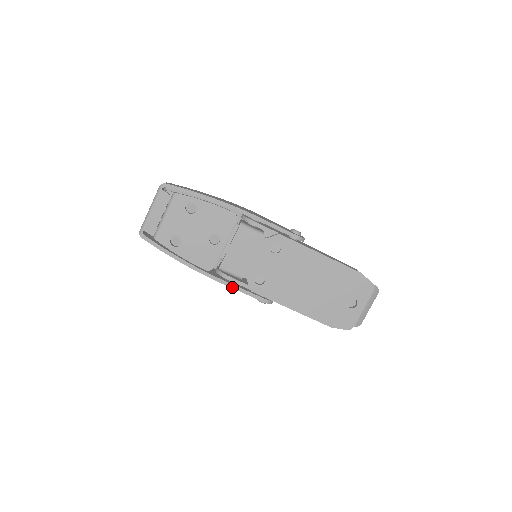
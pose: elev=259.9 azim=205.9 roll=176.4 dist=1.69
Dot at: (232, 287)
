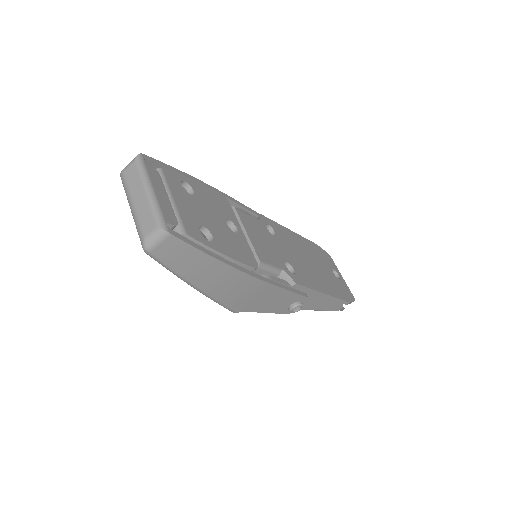
Dot at: (282, 287)
